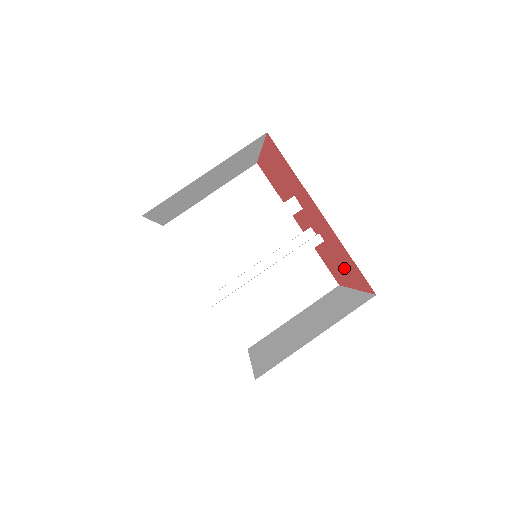
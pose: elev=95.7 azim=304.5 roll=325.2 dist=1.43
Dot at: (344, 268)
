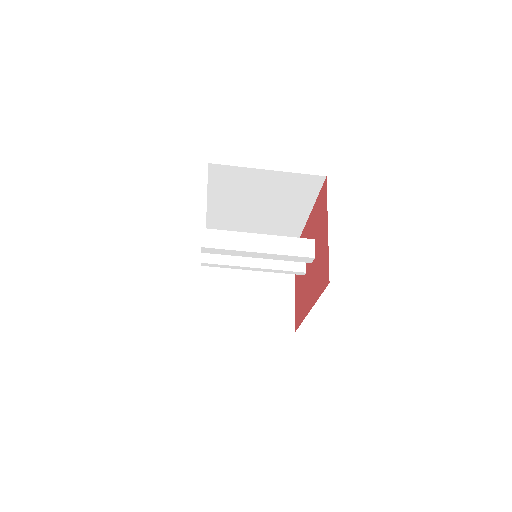
Dot at: (299, 290)
